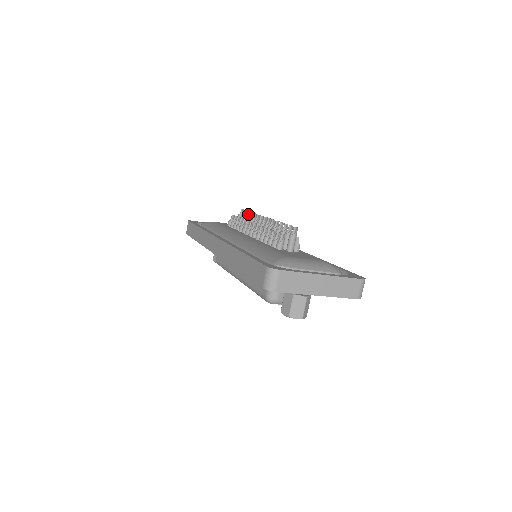
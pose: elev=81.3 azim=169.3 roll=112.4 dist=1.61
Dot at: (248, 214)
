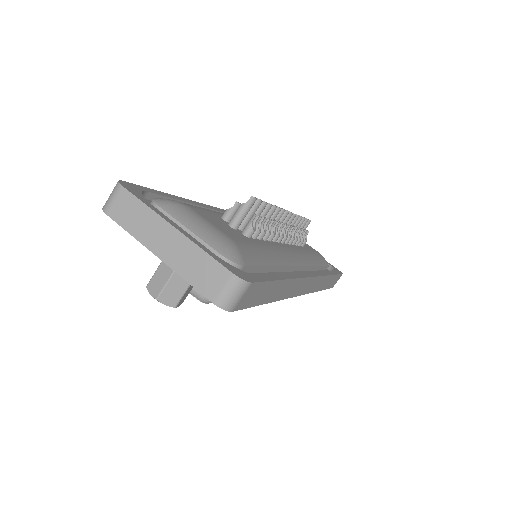
Dot at: occluded
